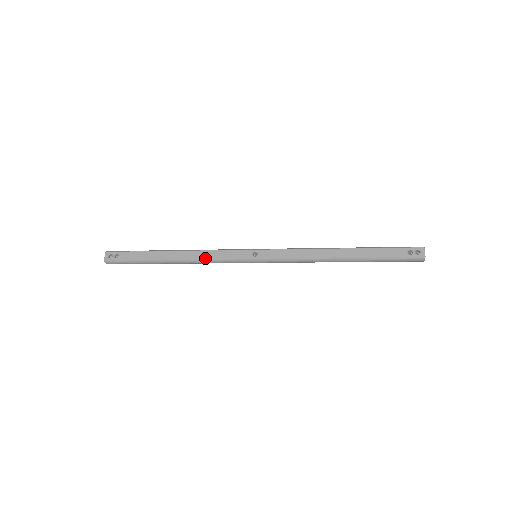
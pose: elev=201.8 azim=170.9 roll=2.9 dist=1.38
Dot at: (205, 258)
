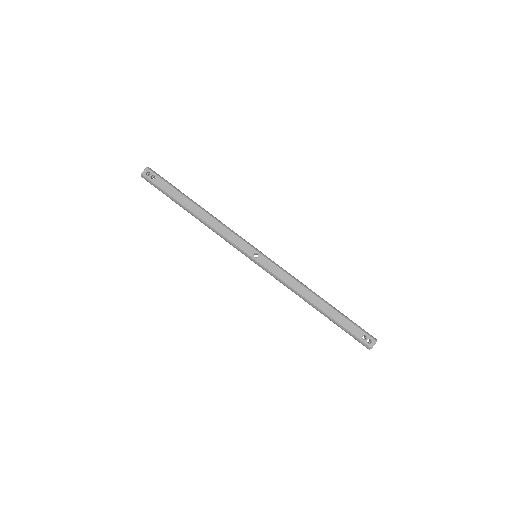
Dot at: (218, 230)
